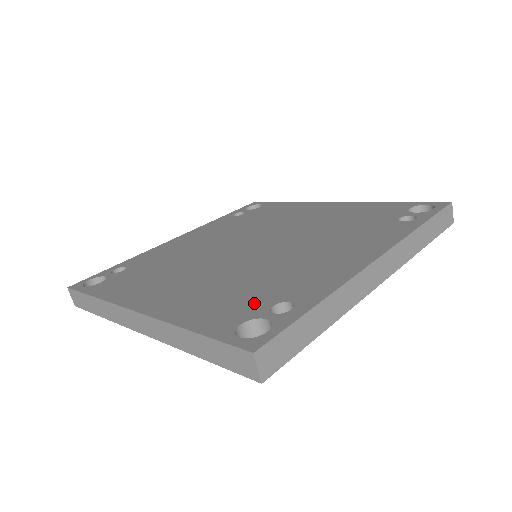
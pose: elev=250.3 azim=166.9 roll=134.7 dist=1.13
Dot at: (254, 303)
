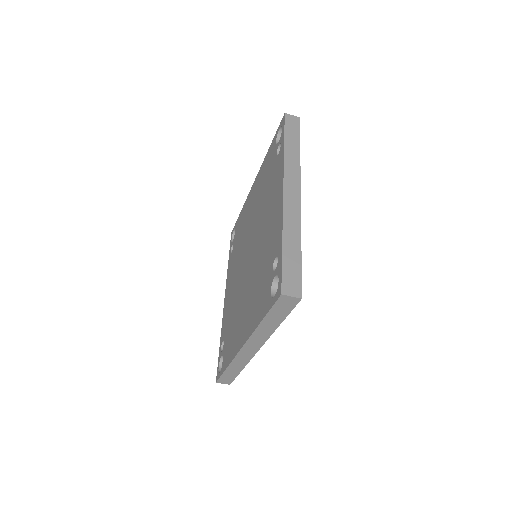
Dot at: (267, 277)
